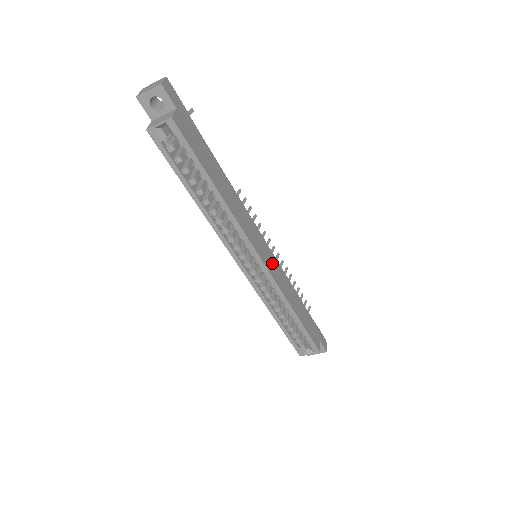
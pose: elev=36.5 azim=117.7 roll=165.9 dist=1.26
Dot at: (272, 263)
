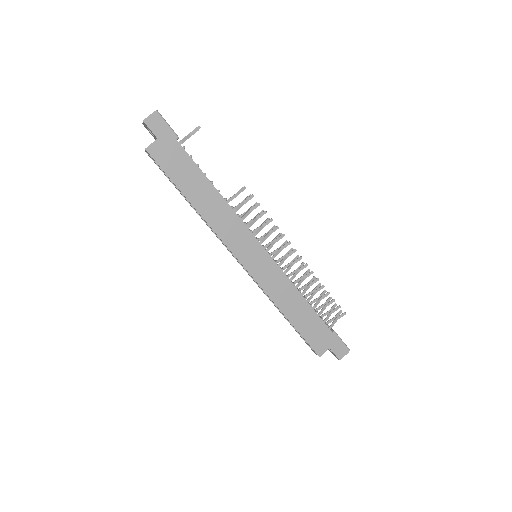
Dot at: (264, 267)
